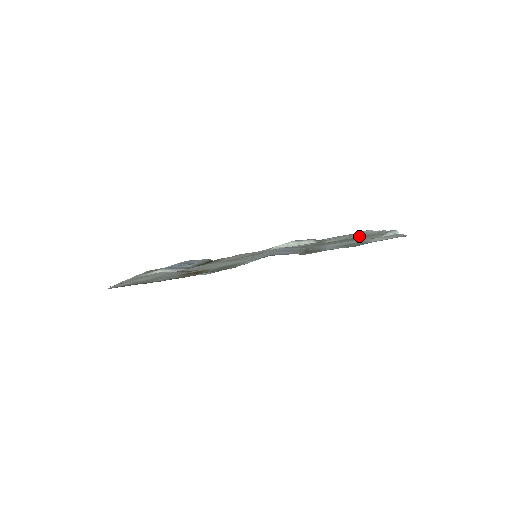
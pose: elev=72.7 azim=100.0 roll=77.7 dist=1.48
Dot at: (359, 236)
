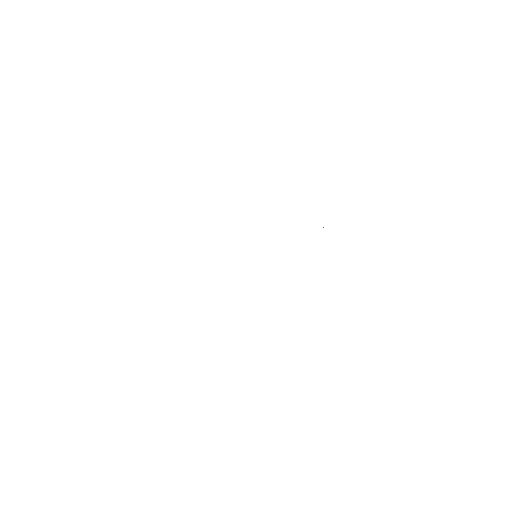
Dot at: occluded
